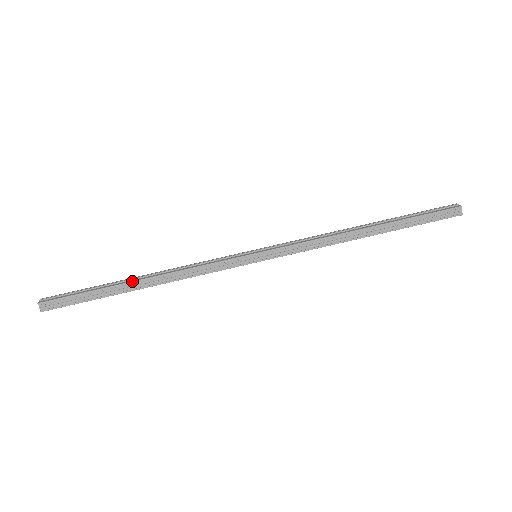
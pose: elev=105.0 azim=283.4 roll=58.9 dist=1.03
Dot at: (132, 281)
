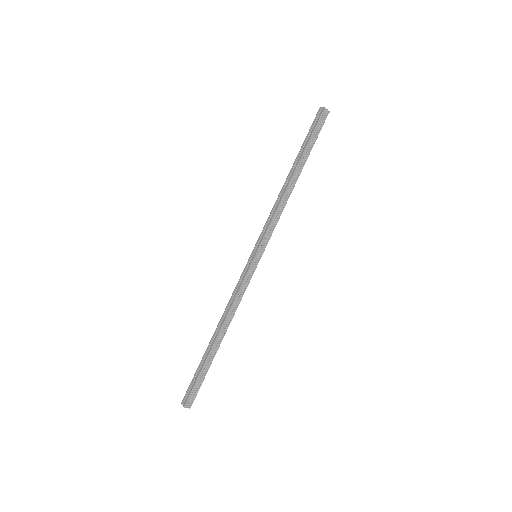
Dot at: (214, 342)
